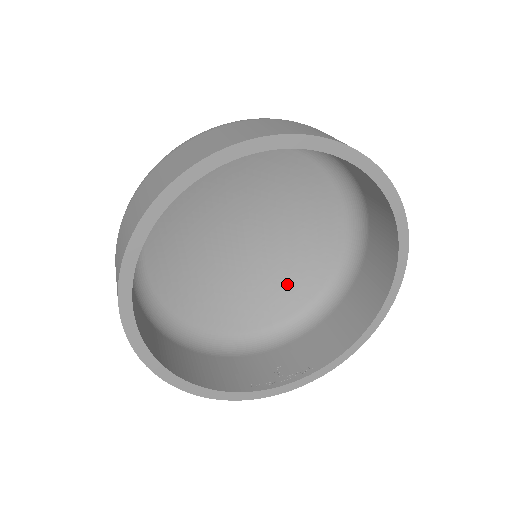
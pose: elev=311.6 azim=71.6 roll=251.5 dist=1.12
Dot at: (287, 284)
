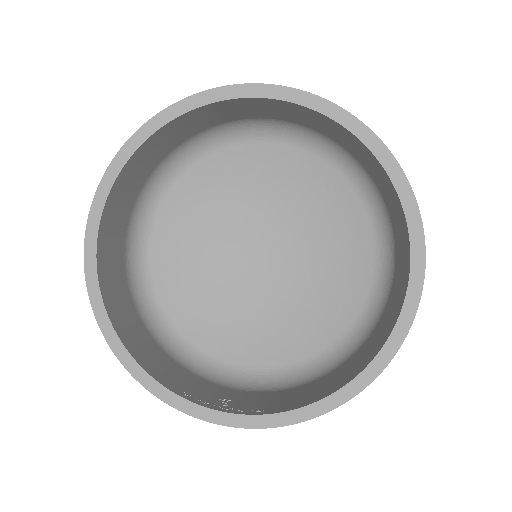
Dot at: (289, 328)
